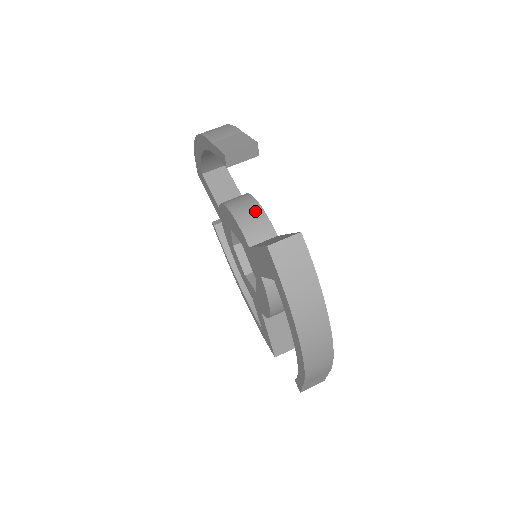
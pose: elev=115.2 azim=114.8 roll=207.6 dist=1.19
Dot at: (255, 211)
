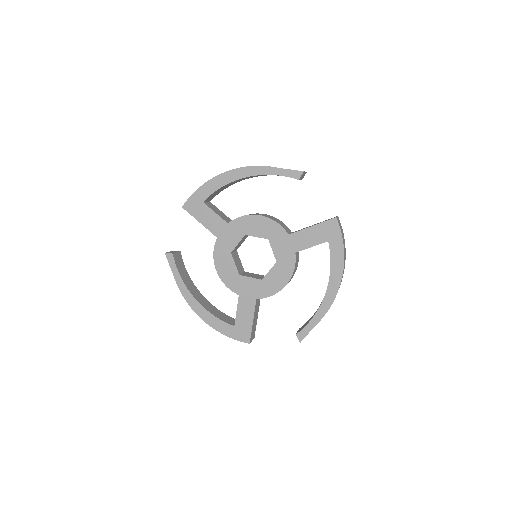
Dot at: (276, 218)
